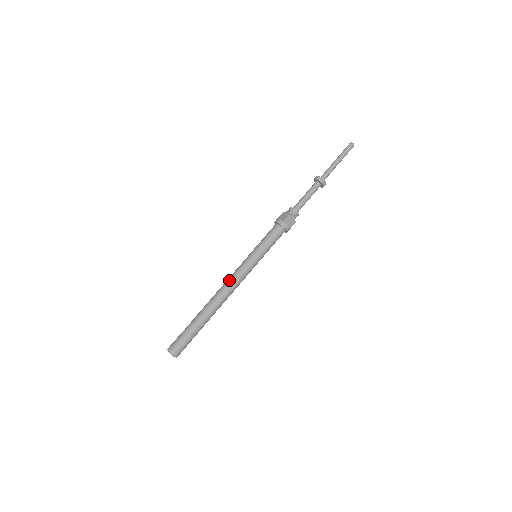
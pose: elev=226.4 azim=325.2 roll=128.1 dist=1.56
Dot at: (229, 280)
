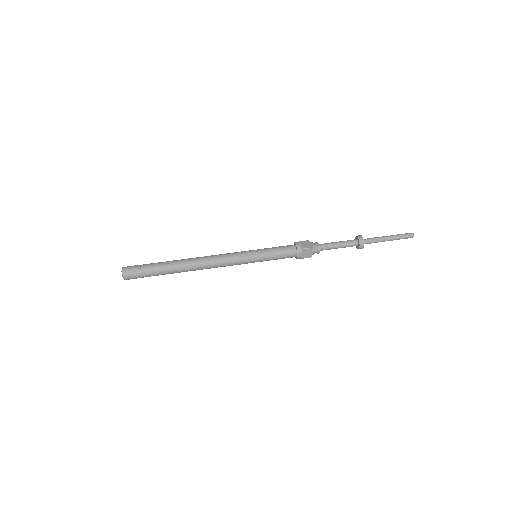
Dot at: (218, 256)
